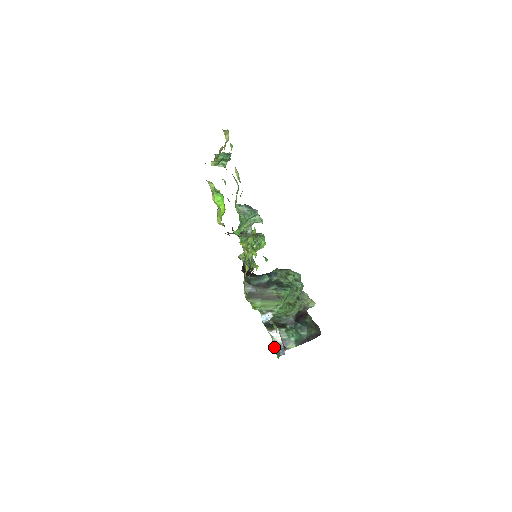
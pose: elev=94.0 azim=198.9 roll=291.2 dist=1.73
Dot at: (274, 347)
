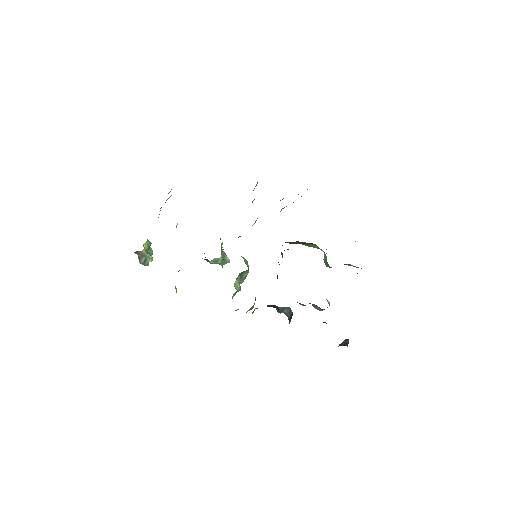
Dot at: occluded
